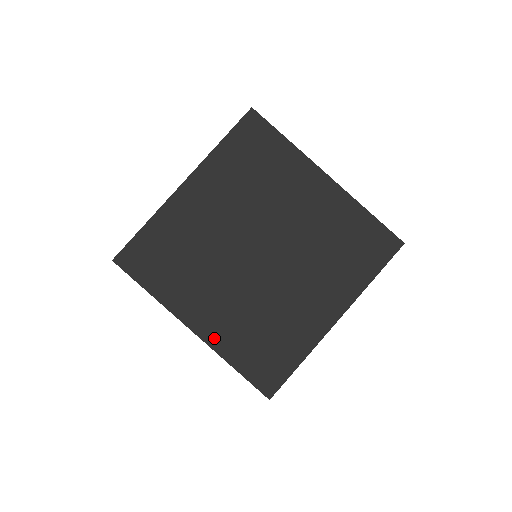
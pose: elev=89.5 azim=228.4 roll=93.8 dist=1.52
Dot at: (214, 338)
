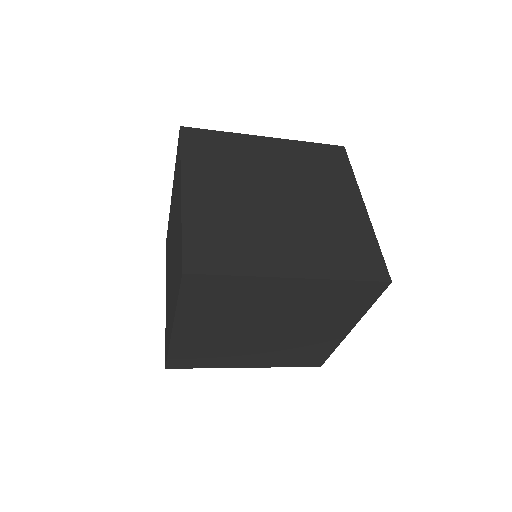
Dot at: (191, 206)
